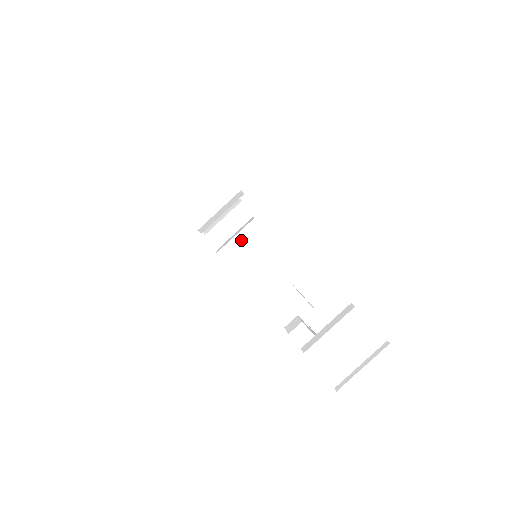
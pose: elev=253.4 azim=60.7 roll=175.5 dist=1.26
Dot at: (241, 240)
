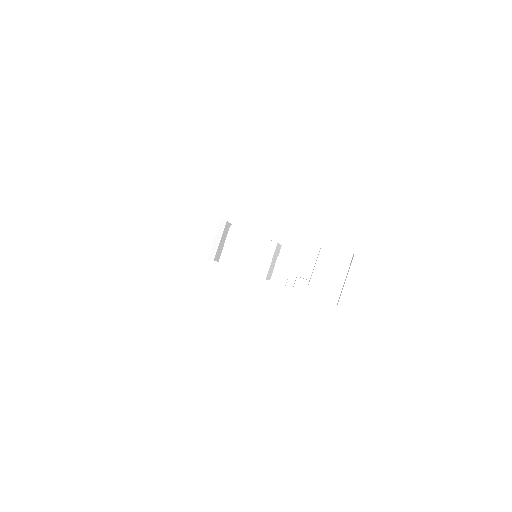
Dot at: (233, 248)
